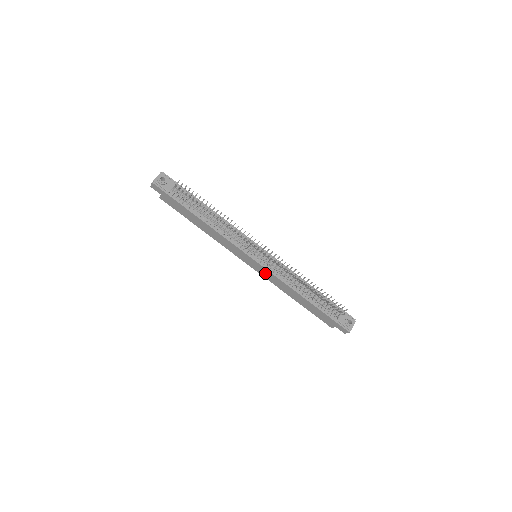
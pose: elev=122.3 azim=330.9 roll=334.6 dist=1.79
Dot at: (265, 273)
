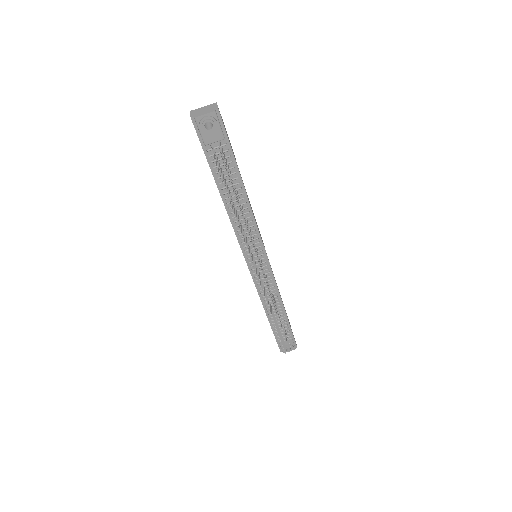
Dot at: occluded
